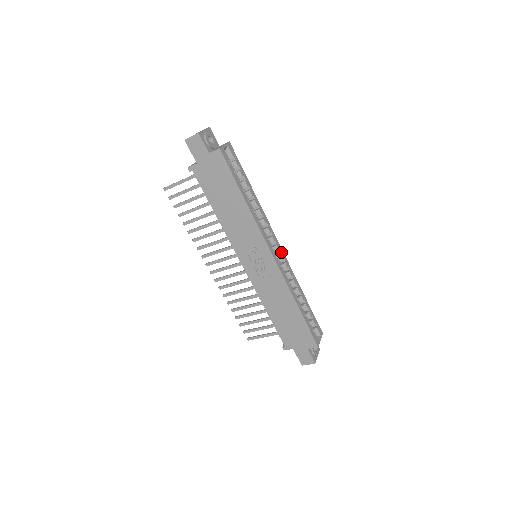
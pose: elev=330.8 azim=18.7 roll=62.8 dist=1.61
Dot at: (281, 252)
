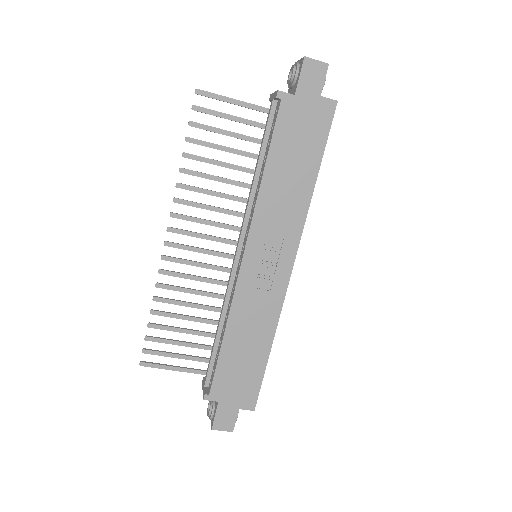
Dot at: occluded
